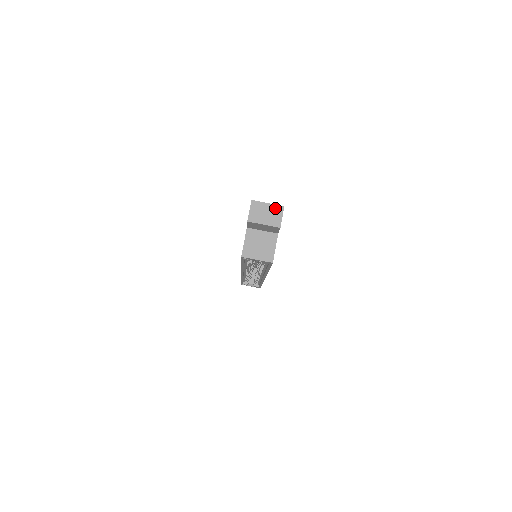
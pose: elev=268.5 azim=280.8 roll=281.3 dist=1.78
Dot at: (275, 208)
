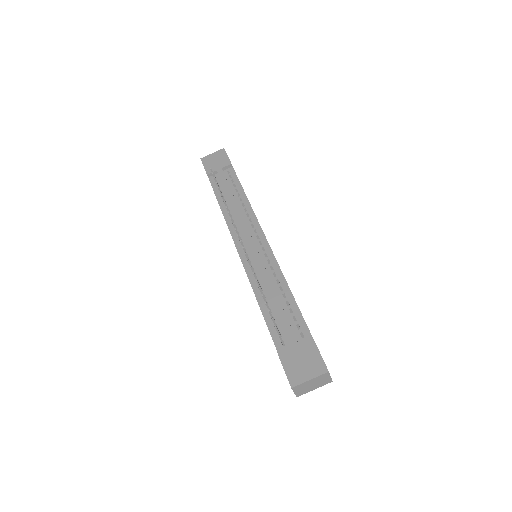
Dot at: (320, 378)
